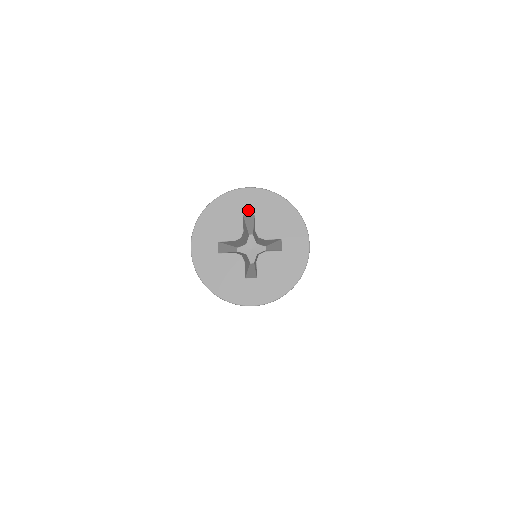
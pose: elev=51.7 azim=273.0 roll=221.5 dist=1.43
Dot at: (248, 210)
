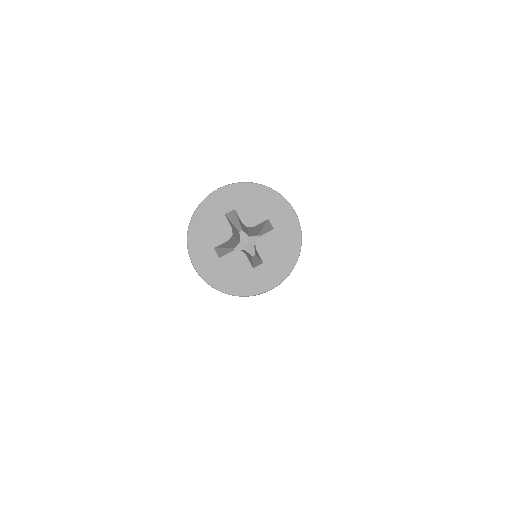
Dot at: (227, 208)
